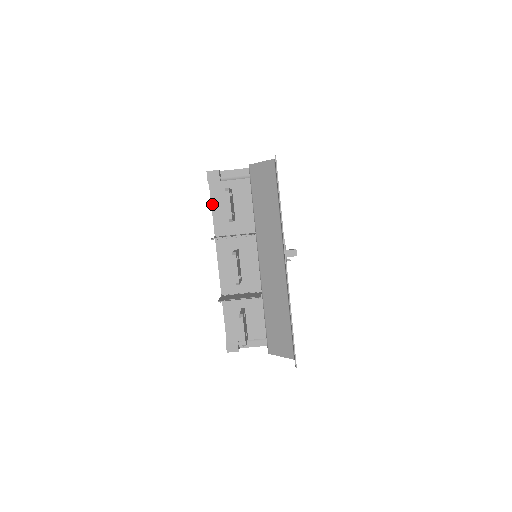
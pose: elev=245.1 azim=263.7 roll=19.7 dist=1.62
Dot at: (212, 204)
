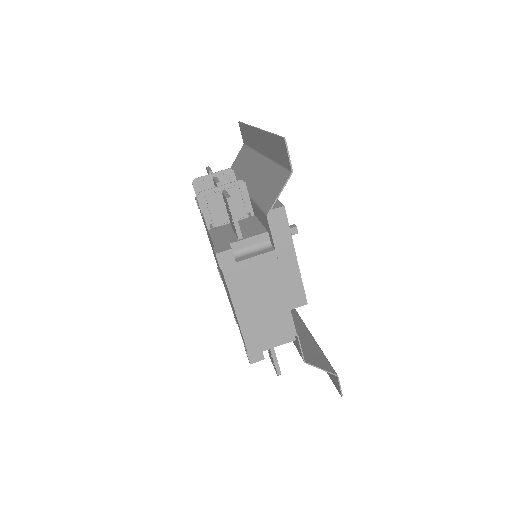
Dot at: occluded
